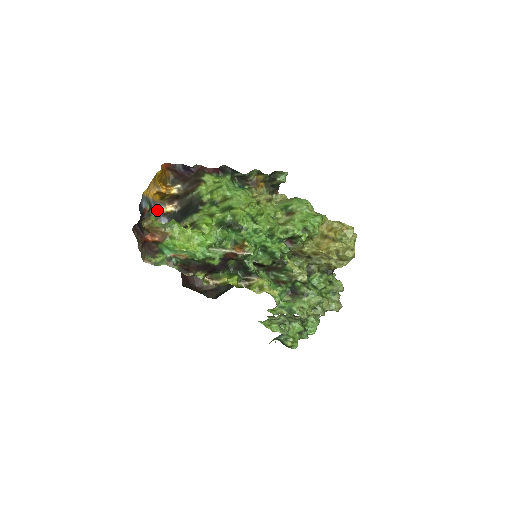
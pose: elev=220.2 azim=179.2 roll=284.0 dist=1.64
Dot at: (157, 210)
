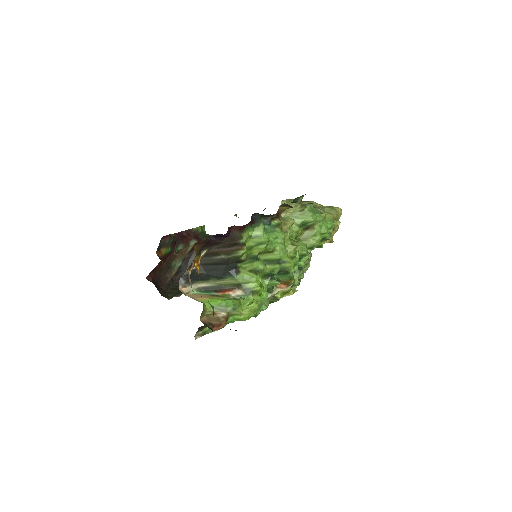
Dot at: occluded
